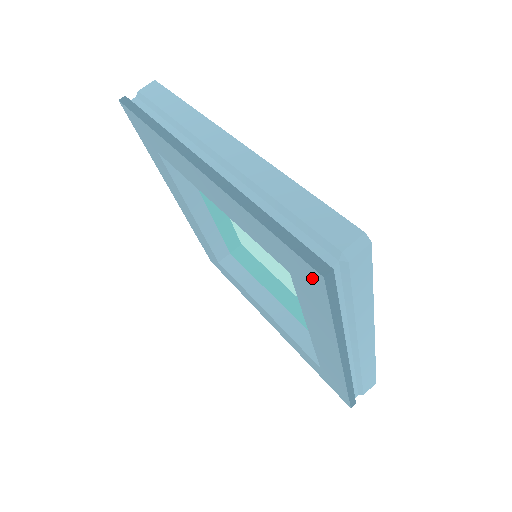
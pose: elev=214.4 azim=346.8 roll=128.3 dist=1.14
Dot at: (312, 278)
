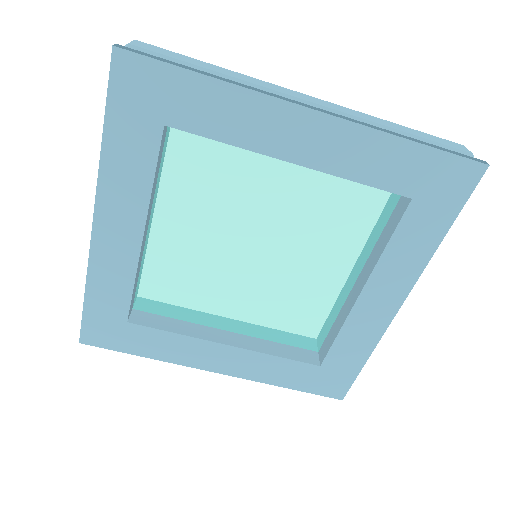
Dot at: (462, 179)
